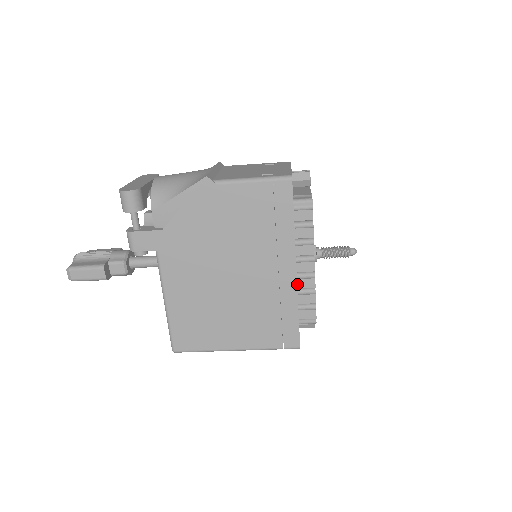
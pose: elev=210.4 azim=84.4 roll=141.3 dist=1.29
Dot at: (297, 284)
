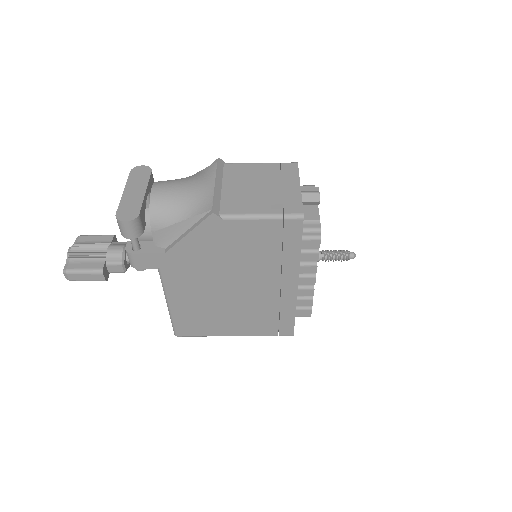
Dot at: (297, 293)
